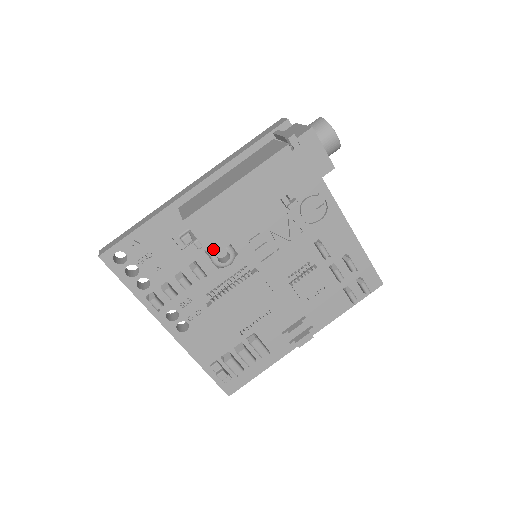
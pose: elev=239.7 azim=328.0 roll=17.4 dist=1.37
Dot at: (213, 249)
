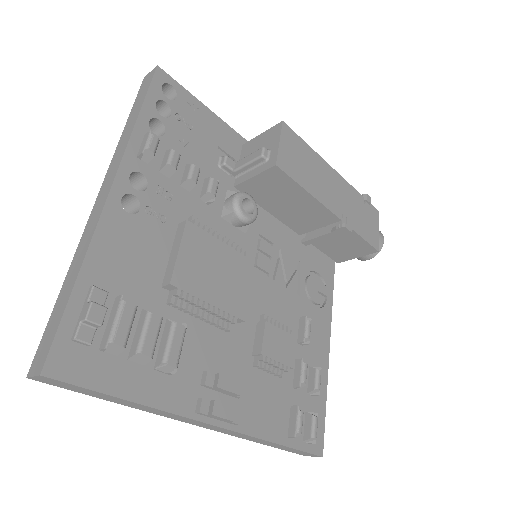
Dot at: (282, 163)
